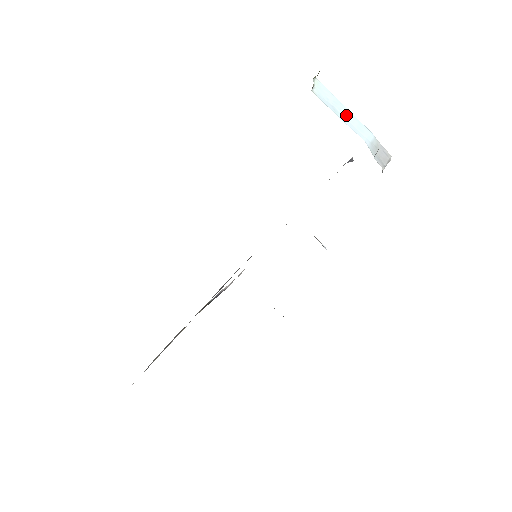
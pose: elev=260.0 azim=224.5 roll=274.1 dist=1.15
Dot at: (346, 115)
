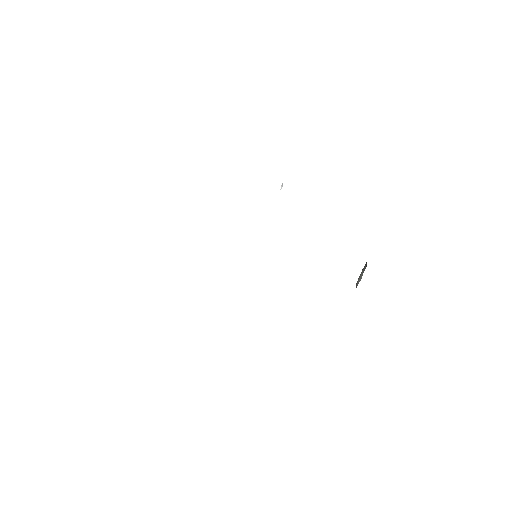
Dot at: occluded
